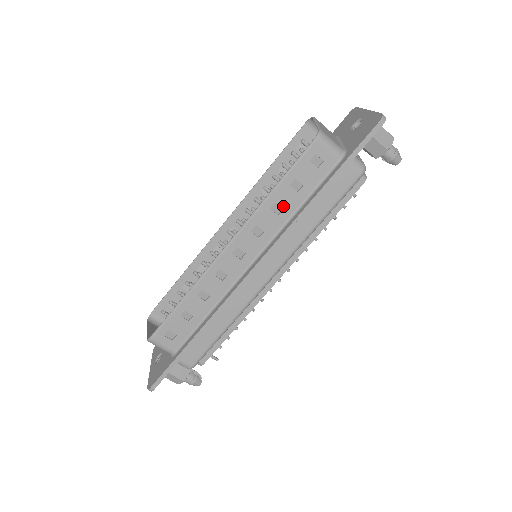
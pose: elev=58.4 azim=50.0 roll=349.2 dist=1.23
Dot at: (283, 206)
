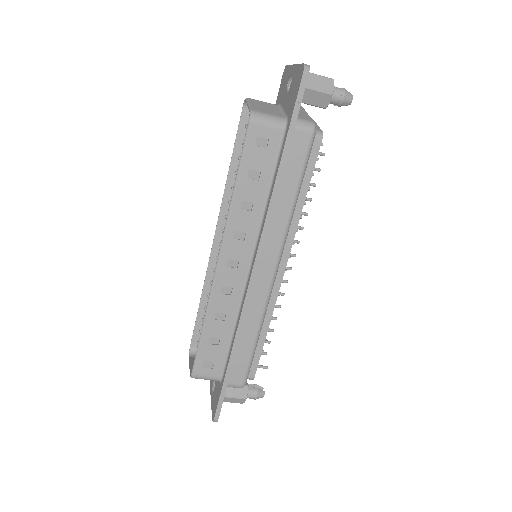
Dot at: (251, 200)
